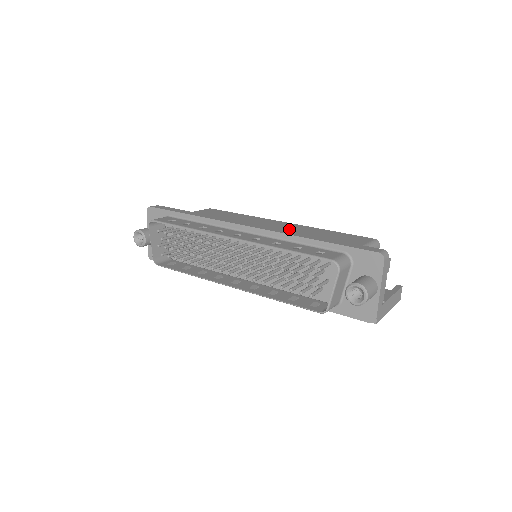
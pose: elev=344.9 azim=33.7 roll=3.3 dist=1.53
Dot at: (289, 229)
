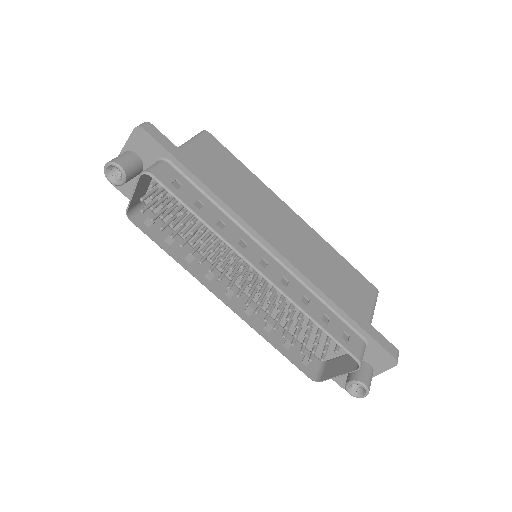
Dot at: (306, 244)
